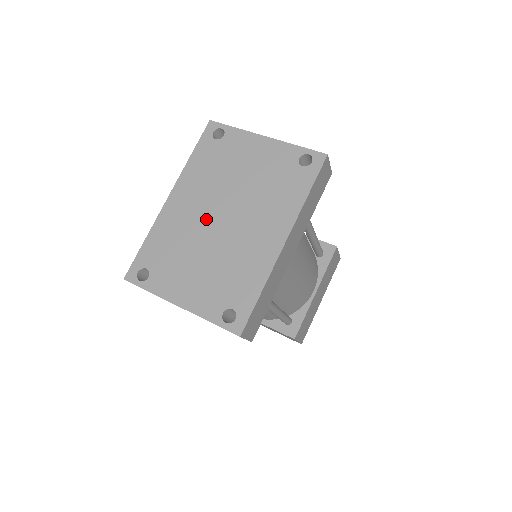
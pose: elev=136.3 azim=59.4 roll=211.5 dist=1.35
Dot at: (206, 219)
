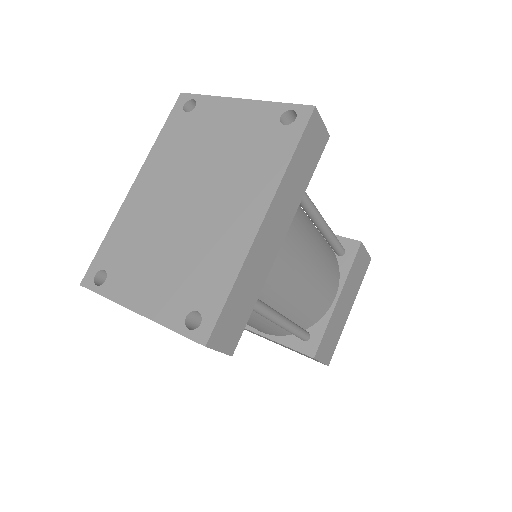
Dot at: (172, 204)
